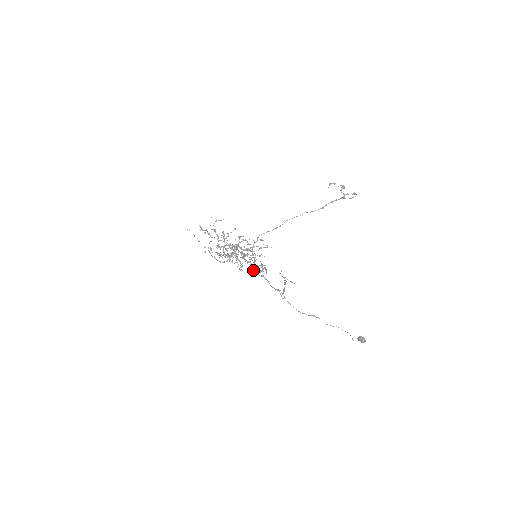
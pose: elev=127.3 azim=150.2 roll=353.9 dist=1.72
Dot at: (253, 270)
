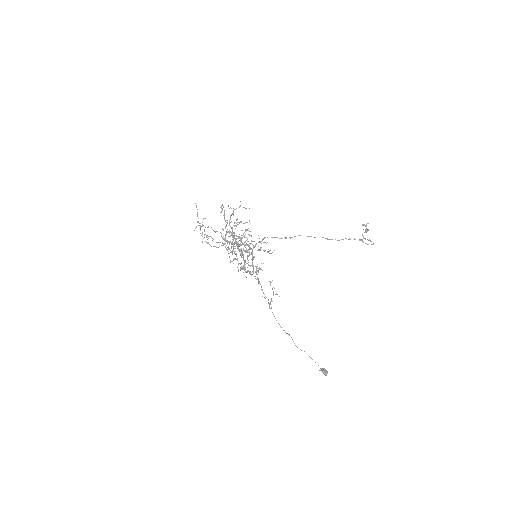
Dot at: (242, 267)
